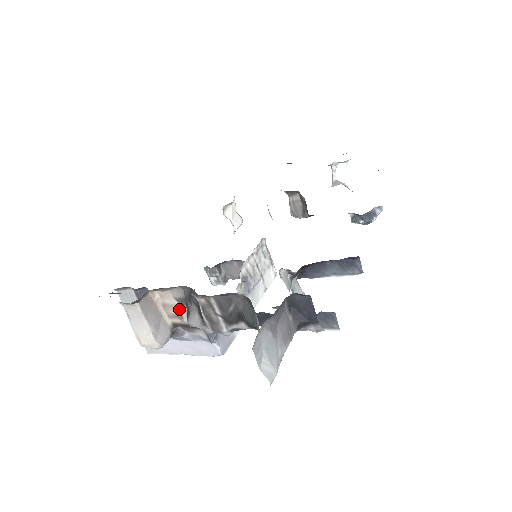
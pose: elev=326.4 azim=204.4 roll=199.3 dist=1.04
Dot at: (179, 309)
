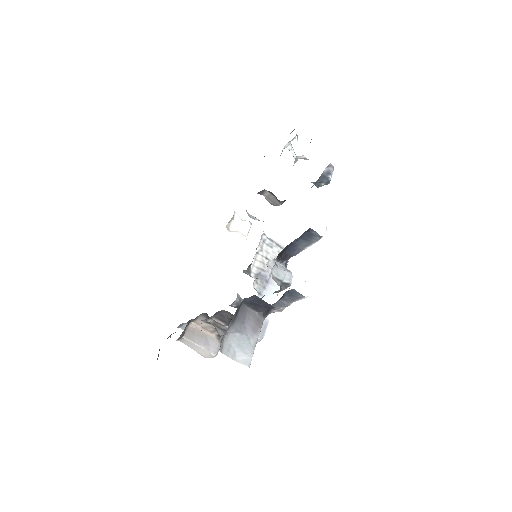
Dot at: (211, 327)
